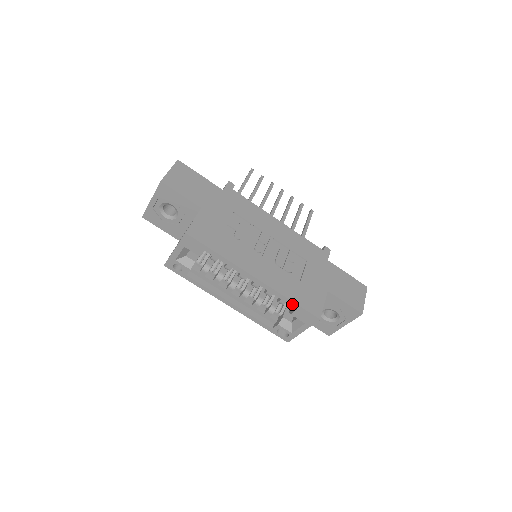
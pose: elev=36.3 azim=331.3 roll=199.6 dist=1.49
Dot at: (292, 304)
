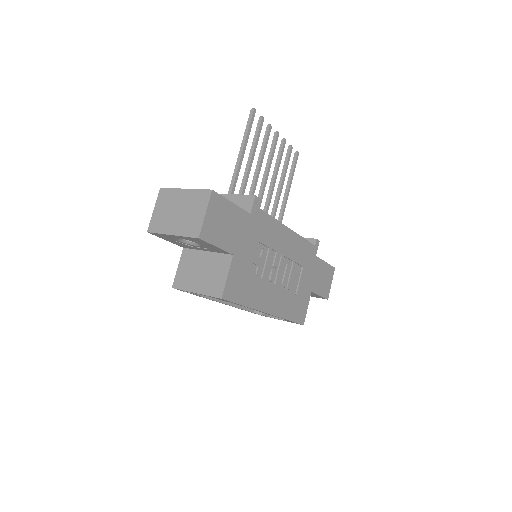
Dot at: (288, 320)
